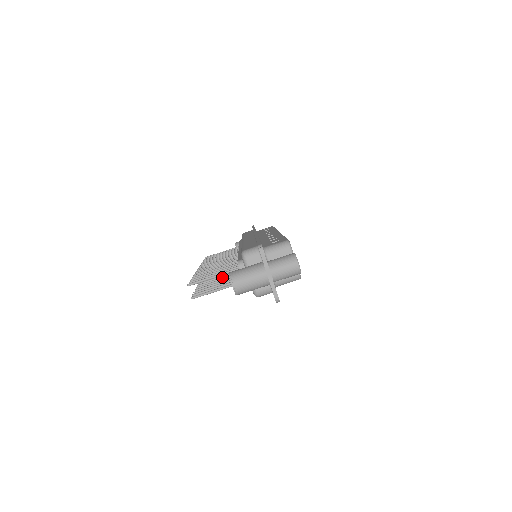
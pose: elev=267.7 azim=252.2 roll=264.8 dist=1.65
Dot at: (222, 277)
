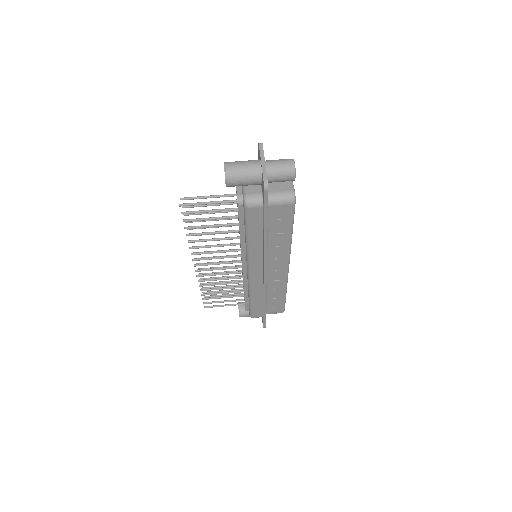
Dot at: (216, 238)
